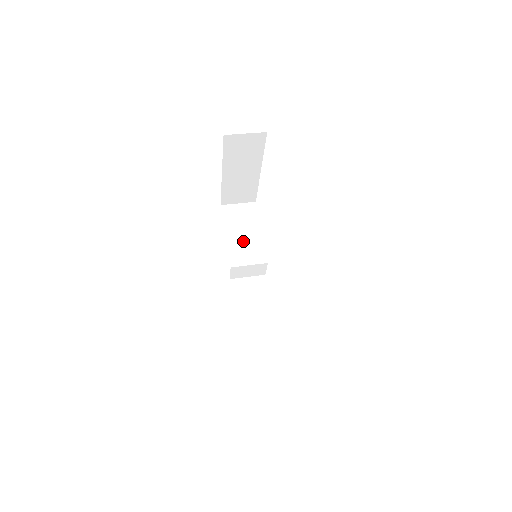
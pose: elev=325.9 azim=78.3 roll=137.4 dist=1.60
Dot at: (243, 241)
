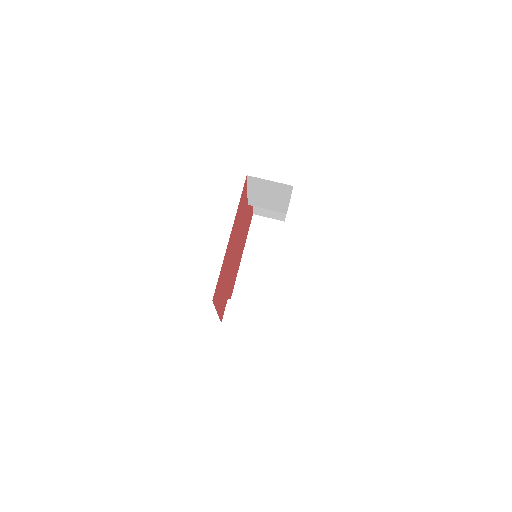
Dot at: (266, 199)
